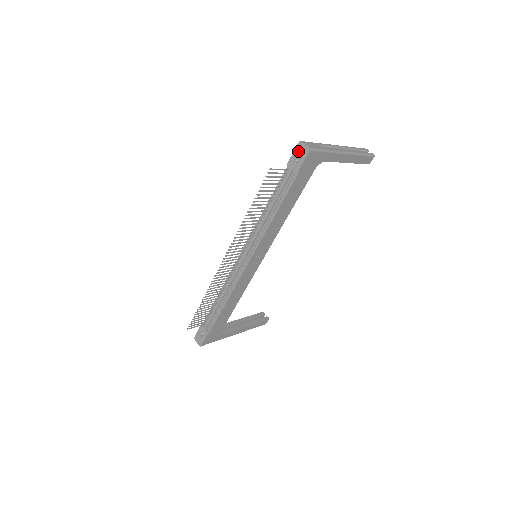
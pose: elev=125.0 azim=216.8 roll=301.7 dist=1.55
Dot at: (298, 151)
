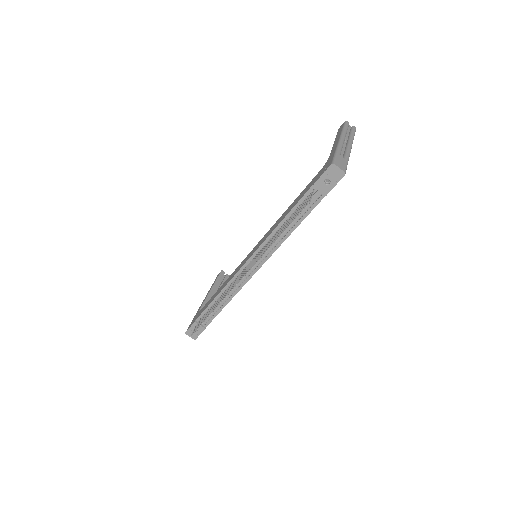
Dot at: (330, 174)
